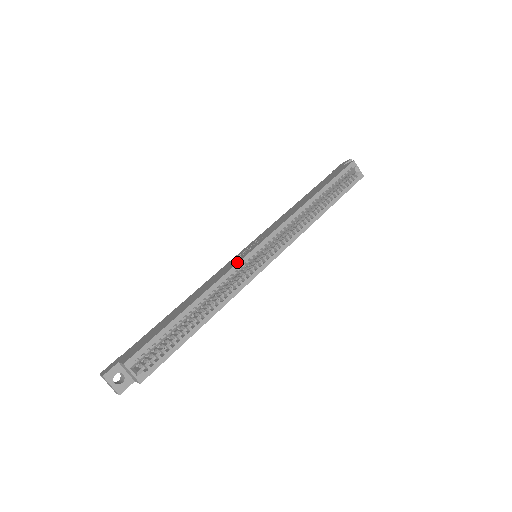
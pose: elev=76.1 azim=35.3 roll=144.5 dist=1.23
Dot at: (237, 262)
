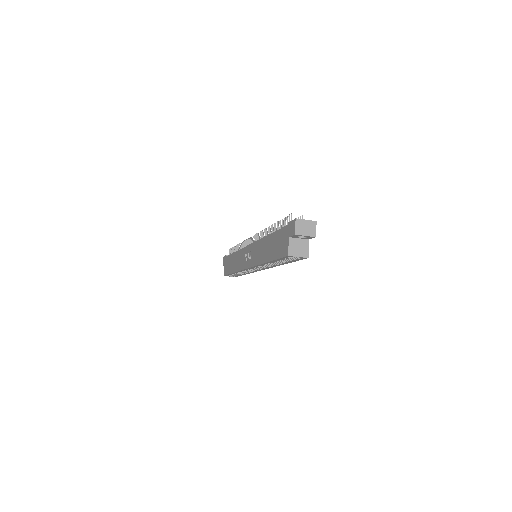
Dot at: (242, 269)
